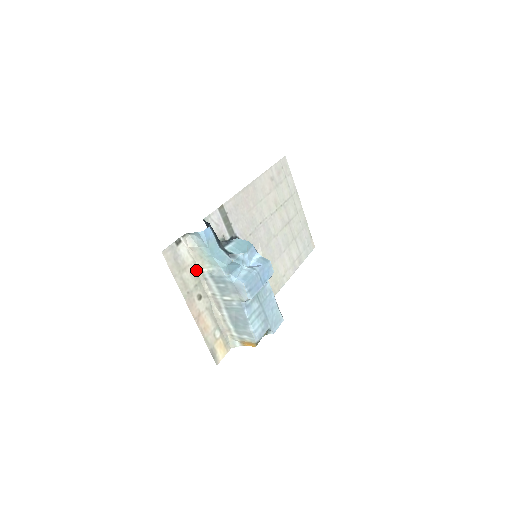
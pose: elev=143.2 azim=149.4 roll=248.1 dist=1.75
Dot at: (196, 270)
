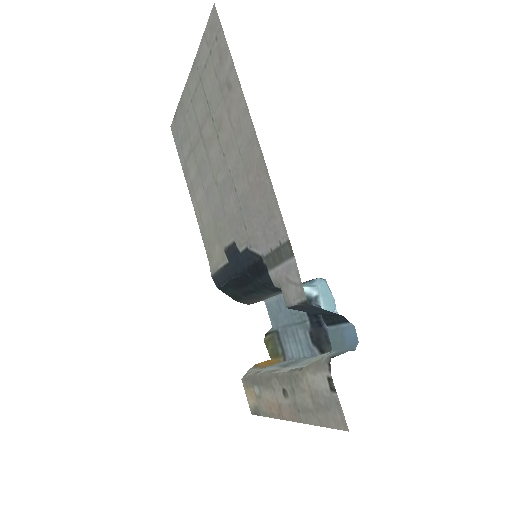
Dot at: (299, 376)
